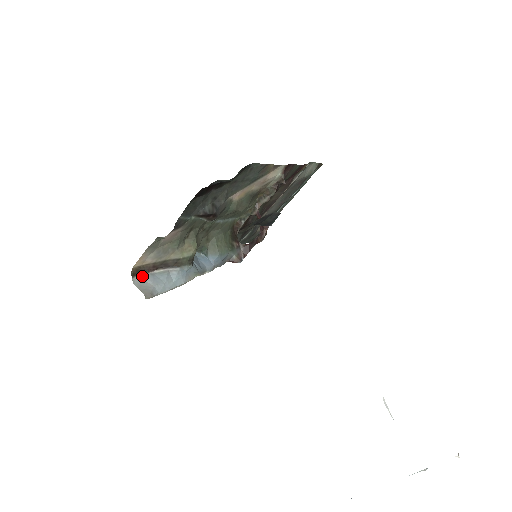
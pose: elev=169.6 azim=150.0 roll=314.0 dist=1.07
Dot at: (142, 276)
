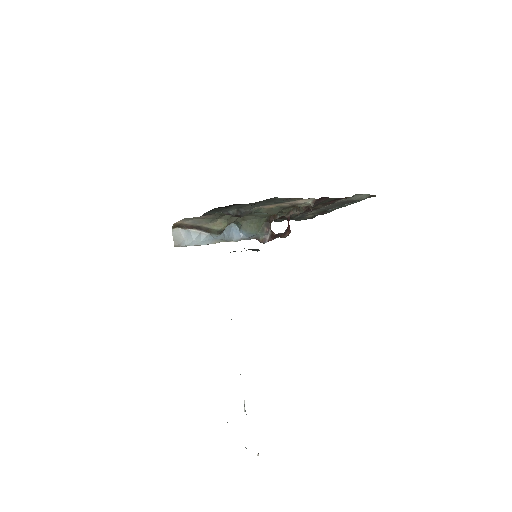
Dot at: (181, 229)
